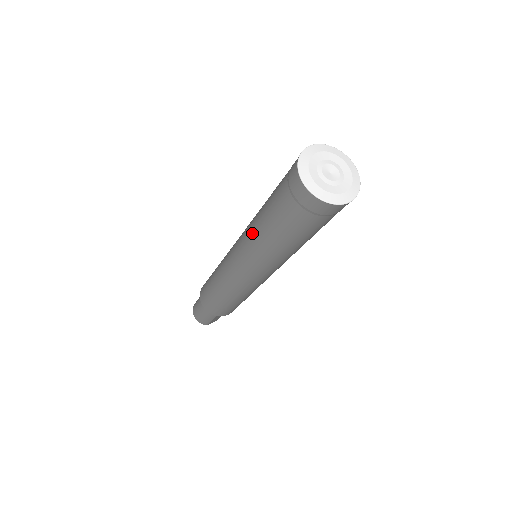
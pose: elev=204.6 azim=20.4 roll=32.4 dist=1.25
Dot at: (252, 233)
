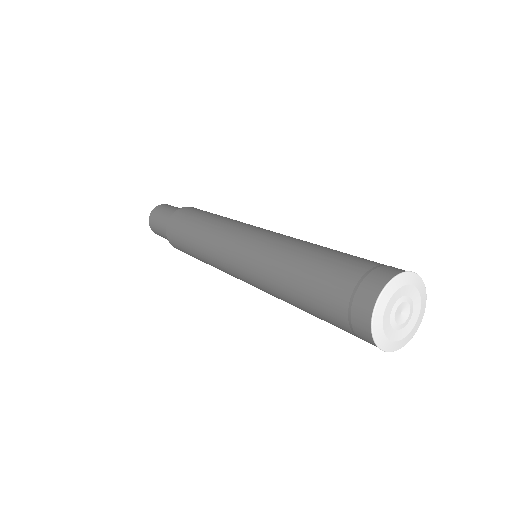
Dot at: occluded
